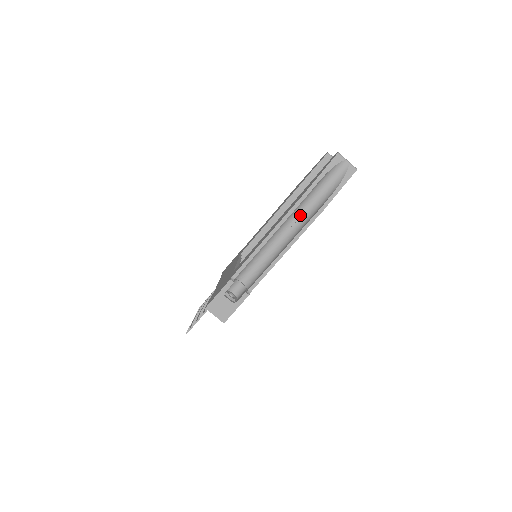
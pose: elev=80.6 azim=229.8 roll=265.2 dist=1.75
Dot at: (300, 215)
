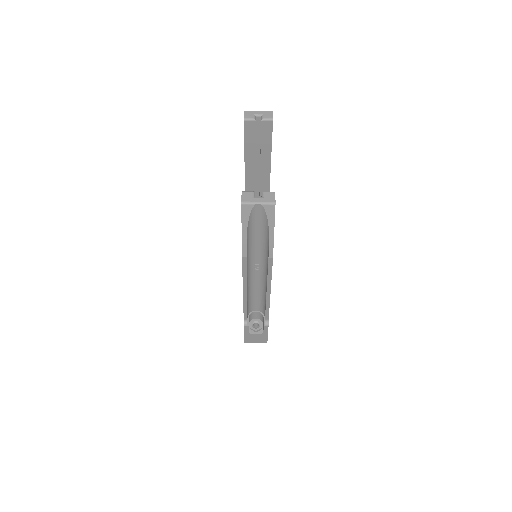
Dot at: (257, 258)
